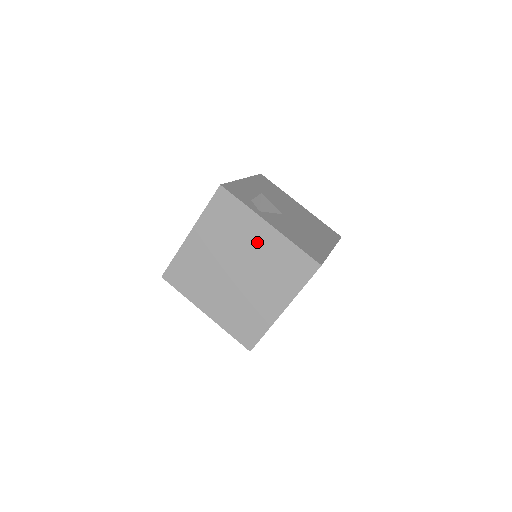
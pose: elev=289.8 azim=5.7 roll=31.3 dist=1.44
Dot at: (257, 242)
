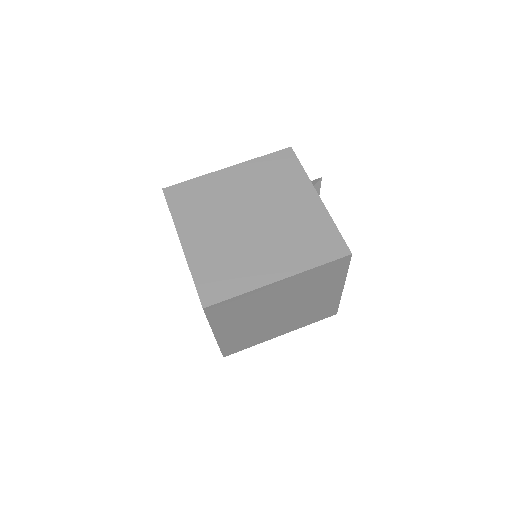
Dot at: (295, 204)
